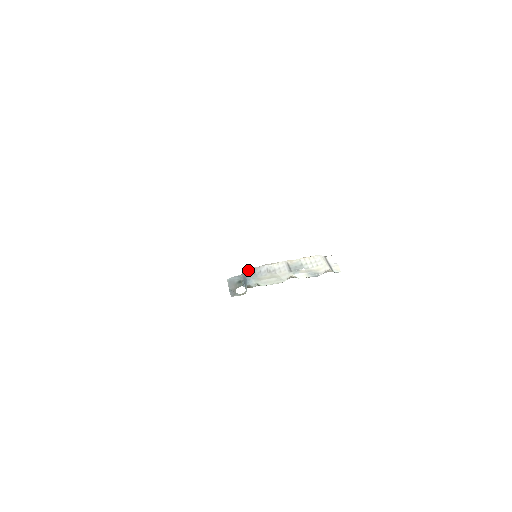
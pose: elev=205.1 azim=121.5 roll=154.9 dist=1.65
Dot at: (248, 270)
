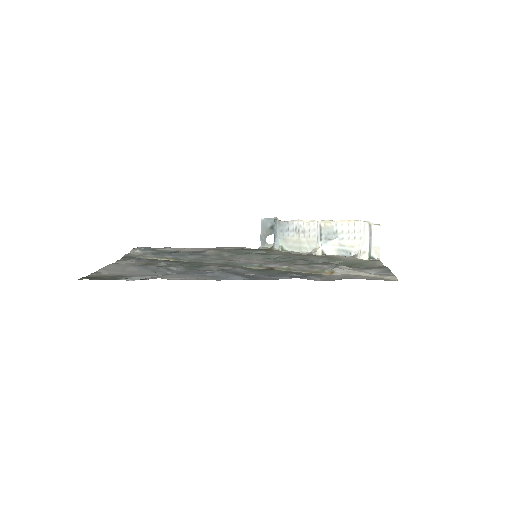
Dot at: (276, 224)
